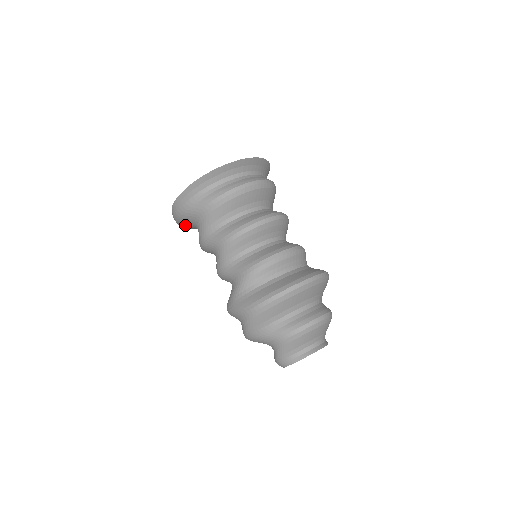
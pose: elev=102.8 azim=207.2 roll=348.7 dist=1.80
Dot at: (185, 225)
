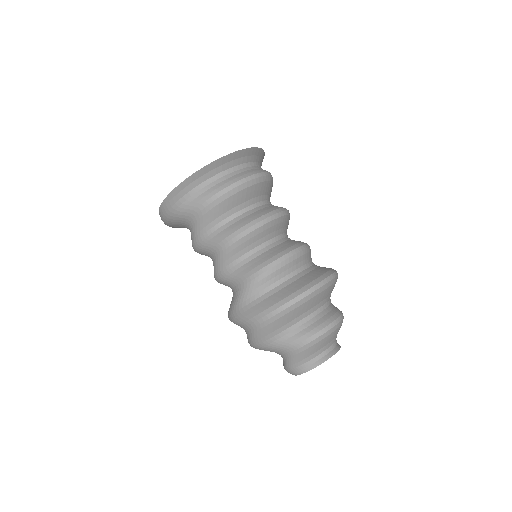
Dot at: (174, 226)
